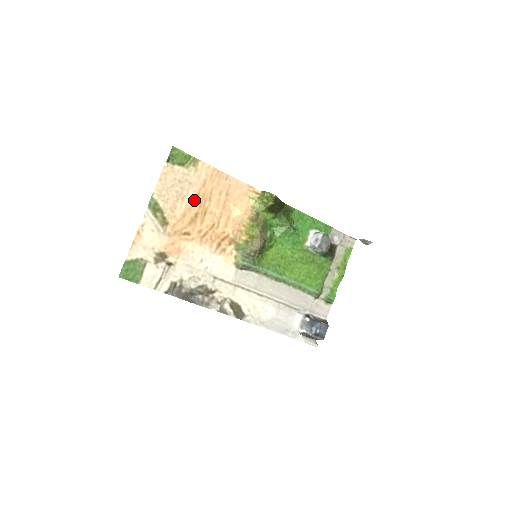
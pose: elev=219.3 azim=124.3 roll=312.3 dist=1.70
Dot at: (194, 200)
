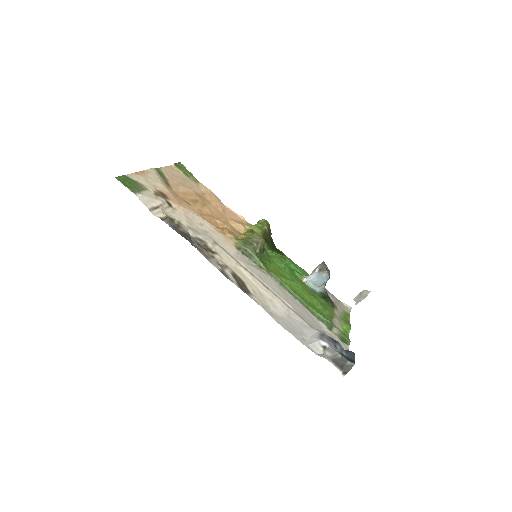
Dot at: (195, 194)
